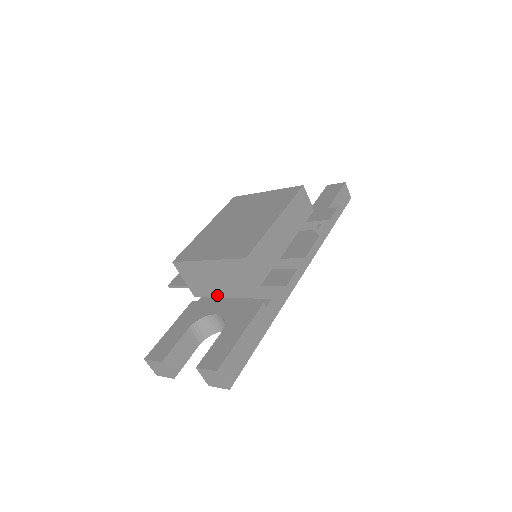
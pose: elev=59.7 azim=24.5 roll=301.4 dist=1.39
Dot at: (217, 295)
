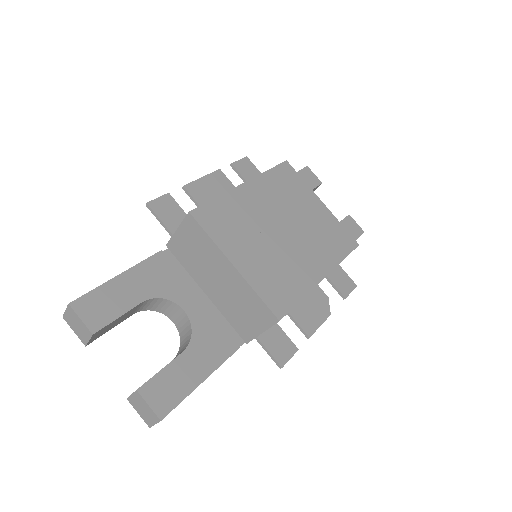
Dot at: (196, 278)
